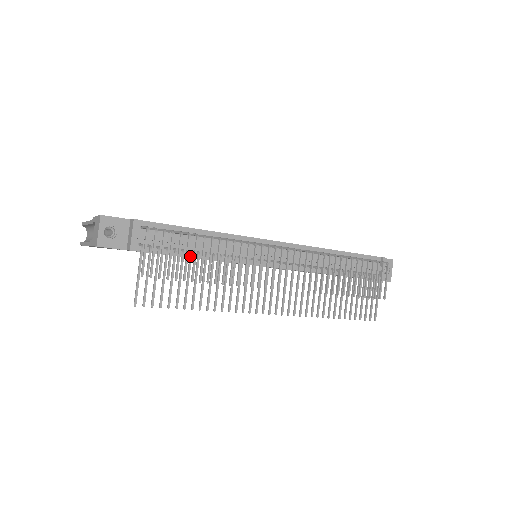
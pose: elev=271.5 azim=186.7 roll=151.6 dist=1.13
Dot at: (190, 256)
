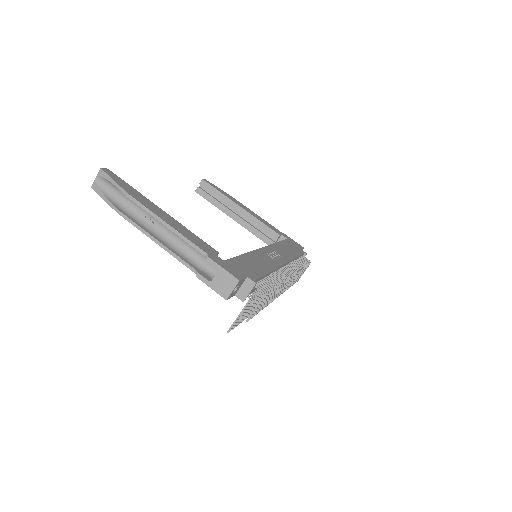
Dot at: (261, 294)
